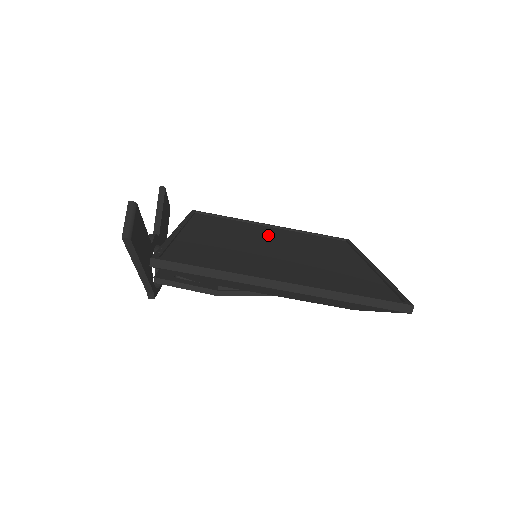
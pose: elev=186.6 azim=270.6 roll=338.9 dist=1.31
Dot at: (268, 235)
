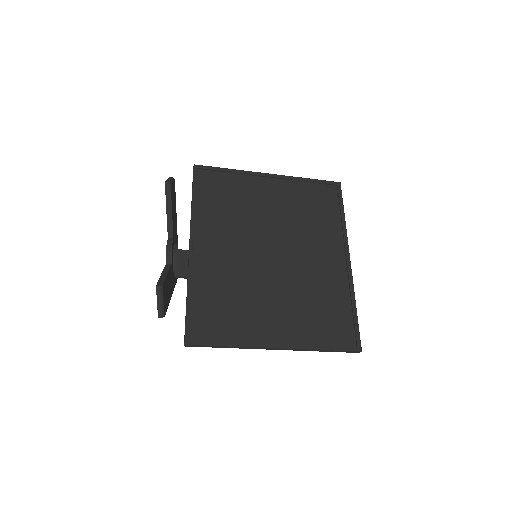
Dot at: (266, 213)
